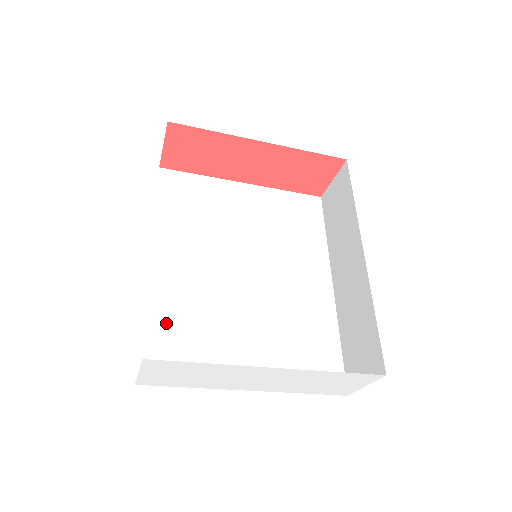
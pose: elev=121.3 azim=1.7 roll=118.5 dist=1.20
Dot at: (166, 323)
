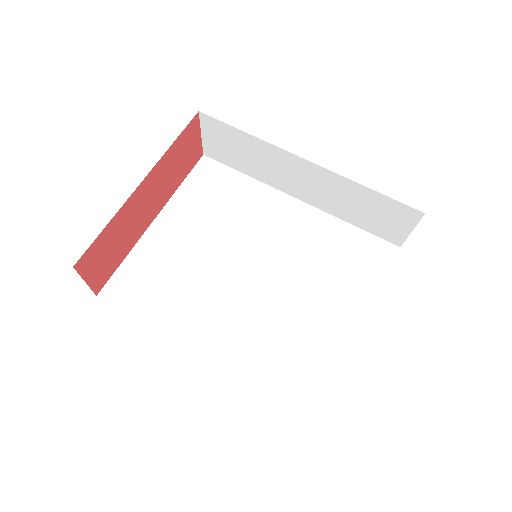
Dot at: (275, 369)
